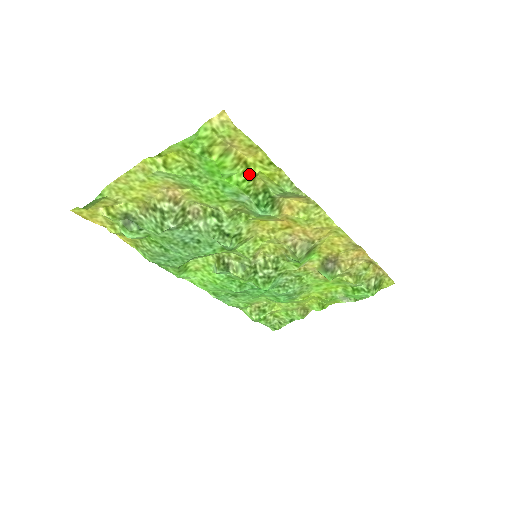
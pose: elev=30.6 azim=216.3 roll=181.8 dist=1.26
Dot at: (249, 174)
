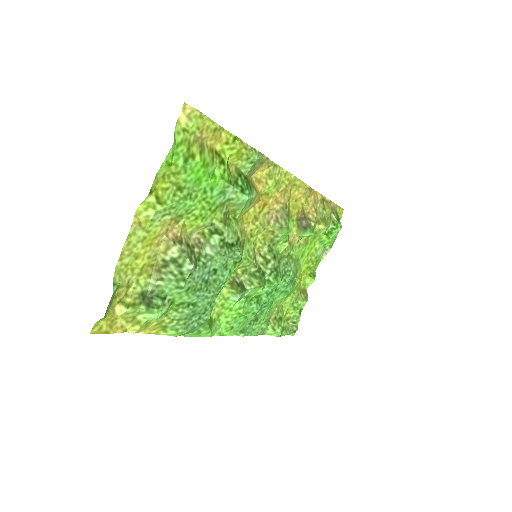
Dot at: (224, 163)
